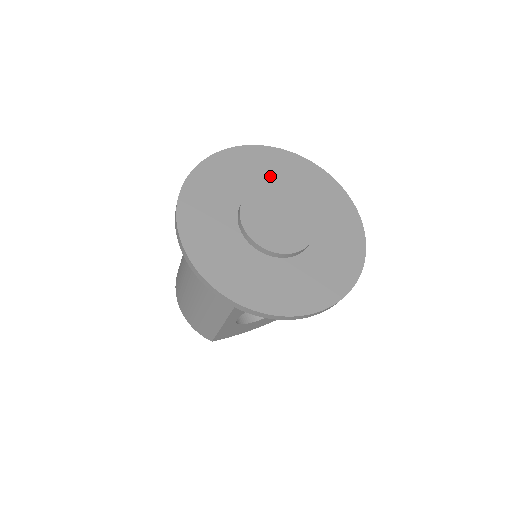
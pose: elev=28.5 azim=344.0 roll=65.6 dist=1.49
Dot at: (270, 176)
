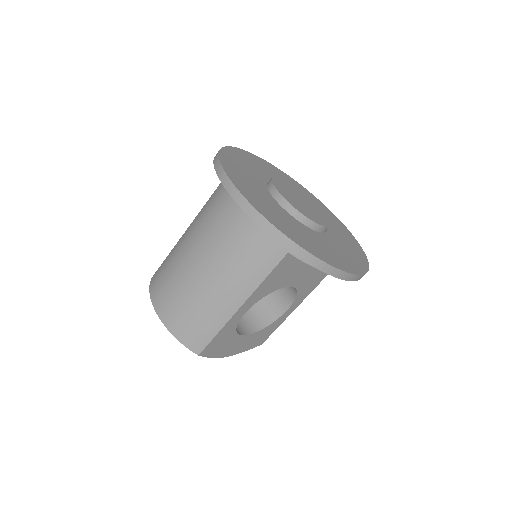
Dot at: occluded
